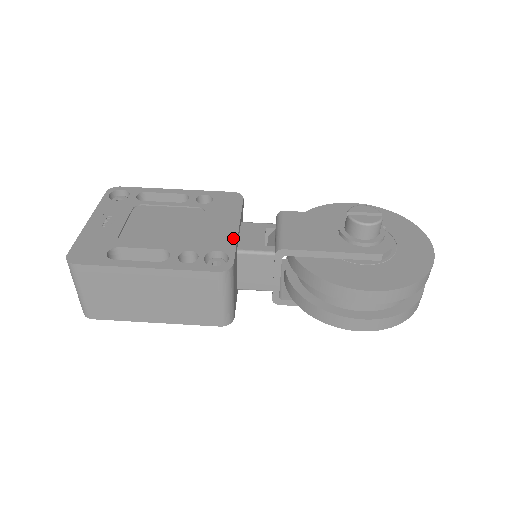
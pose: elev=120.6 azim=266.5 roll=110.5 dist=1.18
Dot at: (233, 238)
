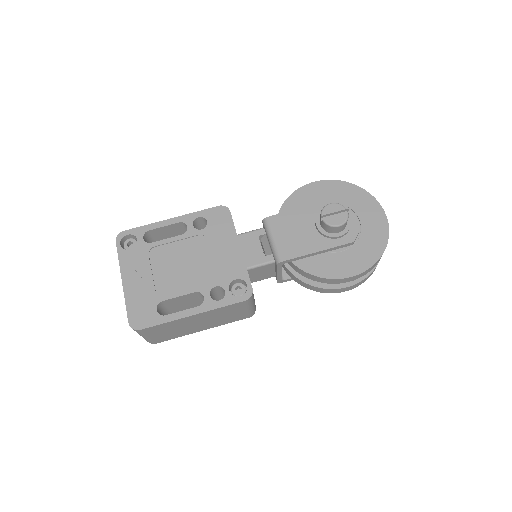
Dot at: (241, 262)
